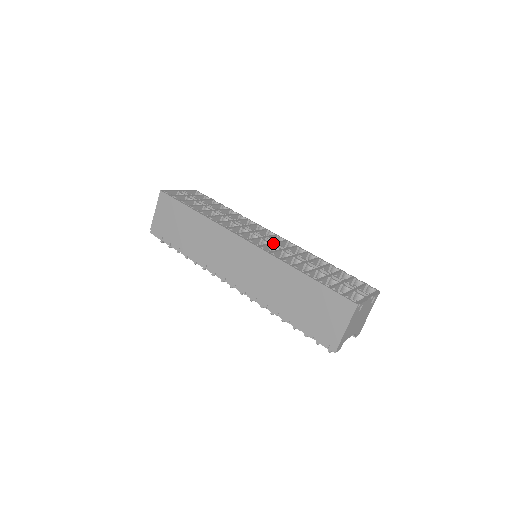
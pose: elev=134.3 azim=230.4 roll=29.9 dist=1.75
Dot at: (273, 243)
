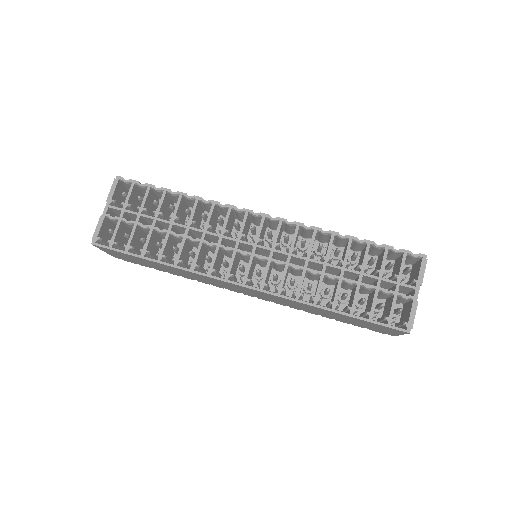
Dot at: (271, 255)
